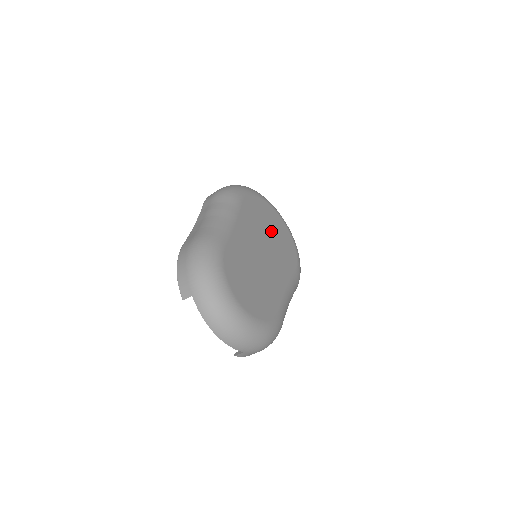
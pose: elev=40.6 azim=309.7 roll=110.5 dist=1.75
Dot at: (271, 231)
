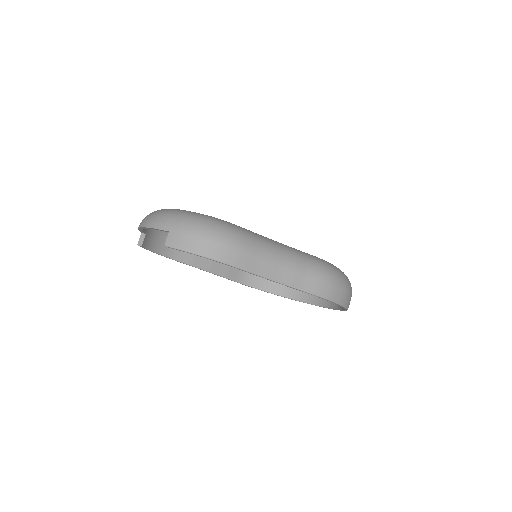
Dot at: occluded
